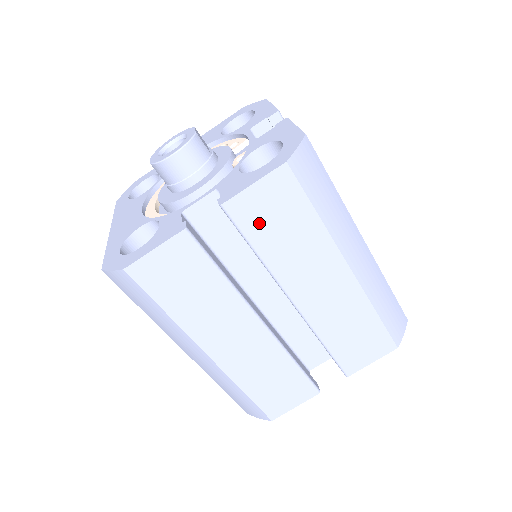
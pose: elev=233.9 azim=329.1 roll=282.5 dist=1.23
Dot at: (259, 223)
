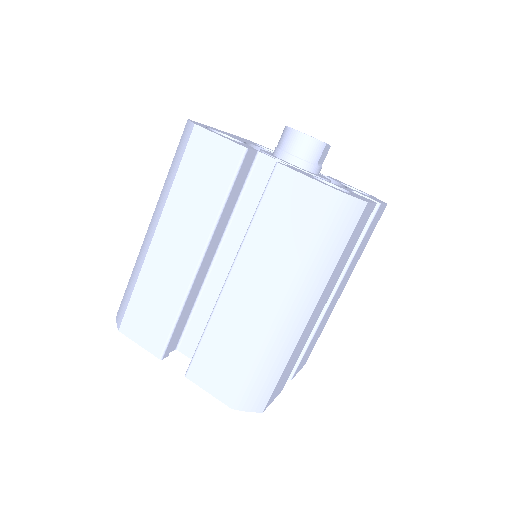
Dot at: (279, 201)
